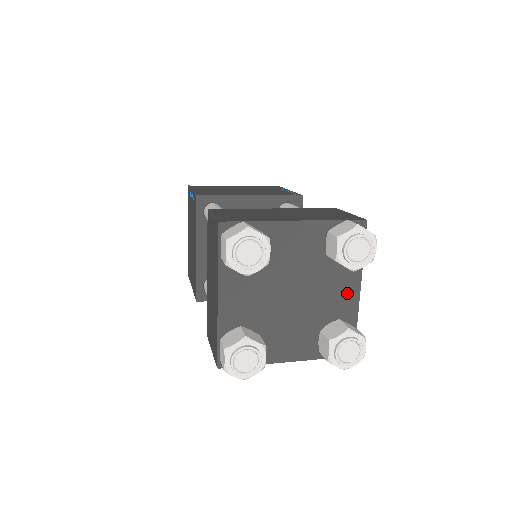
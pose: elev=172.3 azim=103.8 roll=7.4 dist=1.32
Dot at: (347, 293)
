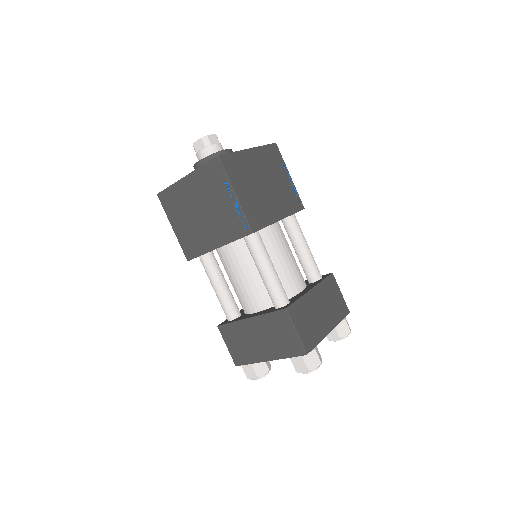
Dot at: occluded
